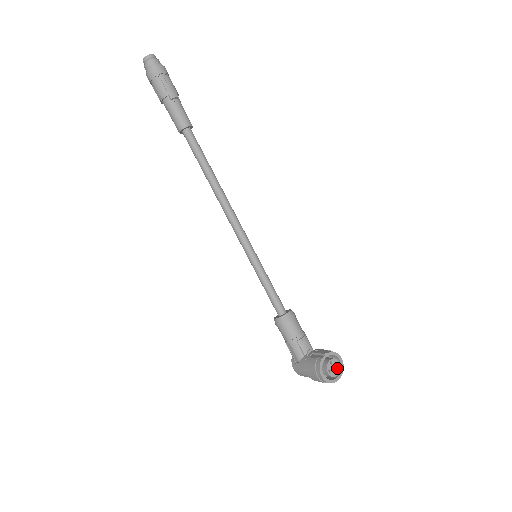
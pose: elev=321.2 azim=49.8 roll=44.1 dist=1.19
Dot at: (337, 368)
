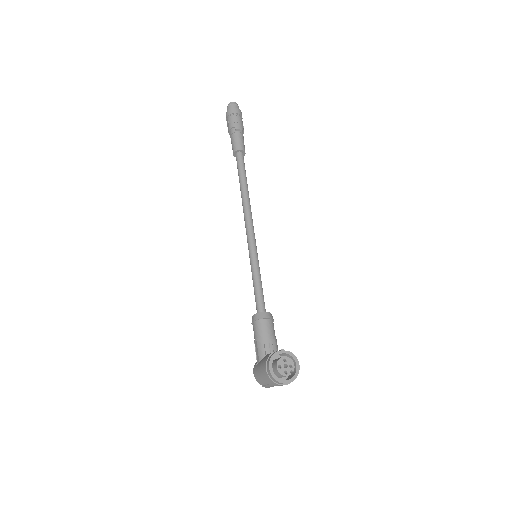
Dot at: (289, 369)
